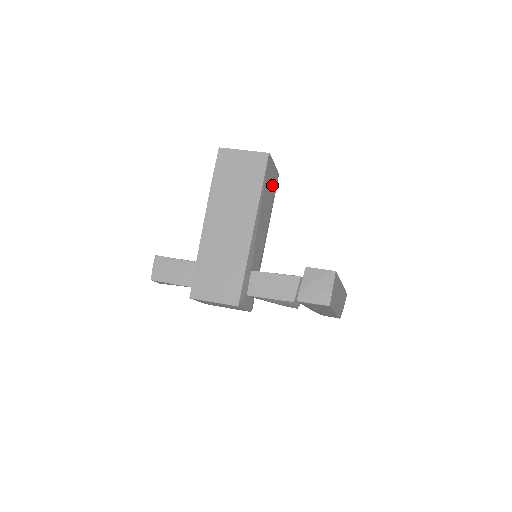
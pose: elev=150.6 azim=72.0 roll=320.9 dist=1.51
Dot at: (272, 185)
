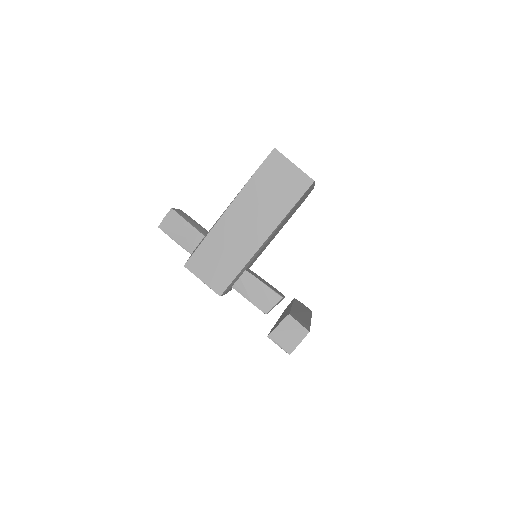
Dot at: (302, 201)
